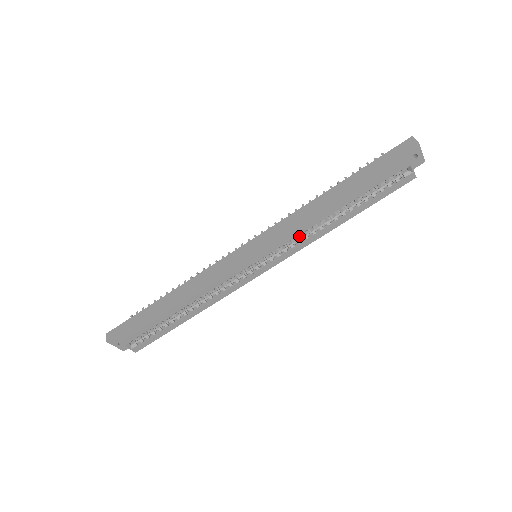
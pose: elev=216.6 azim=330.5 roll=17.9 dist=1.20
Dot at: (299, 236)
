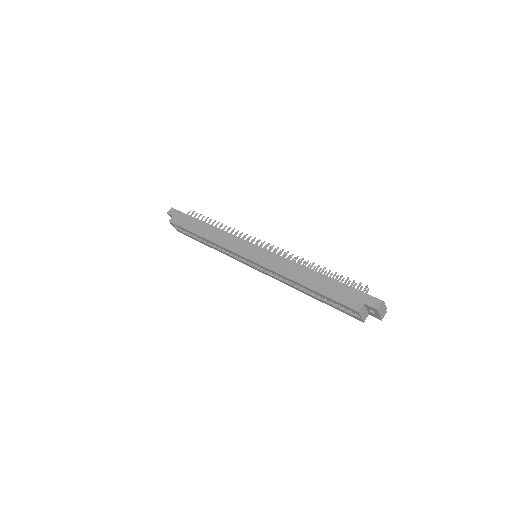
Dot at: occluded
